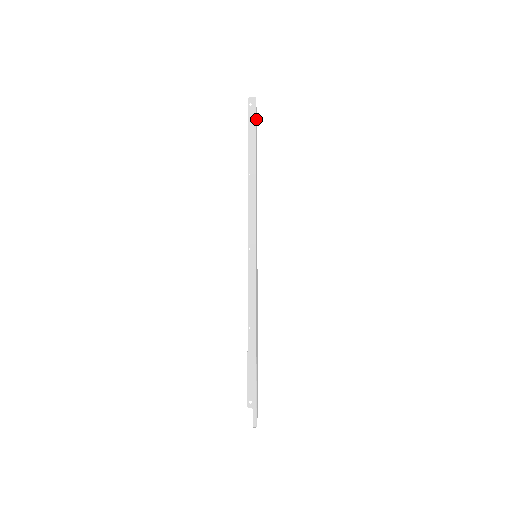
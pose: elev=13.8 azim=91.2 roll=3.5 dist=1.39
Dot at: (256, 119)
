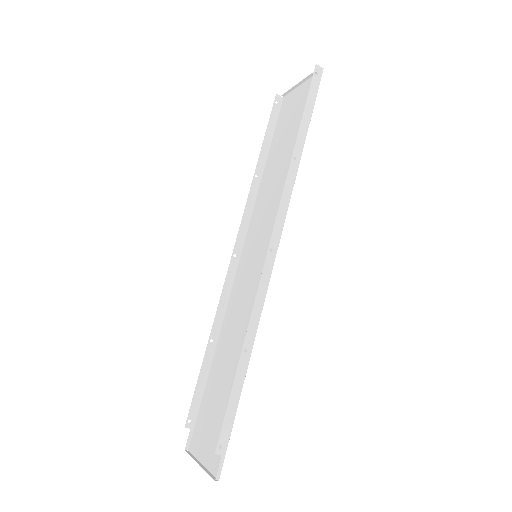
Dot at: (306, 92)
